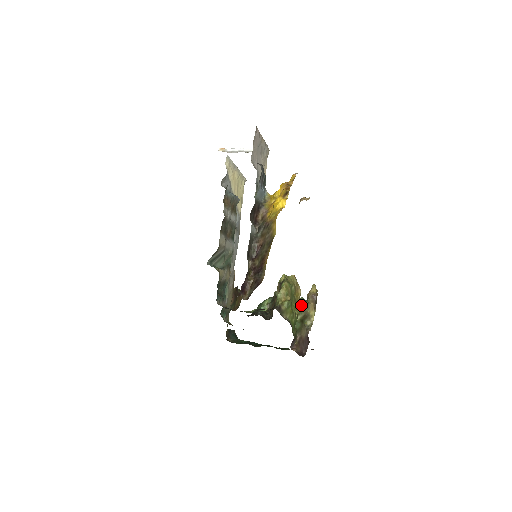
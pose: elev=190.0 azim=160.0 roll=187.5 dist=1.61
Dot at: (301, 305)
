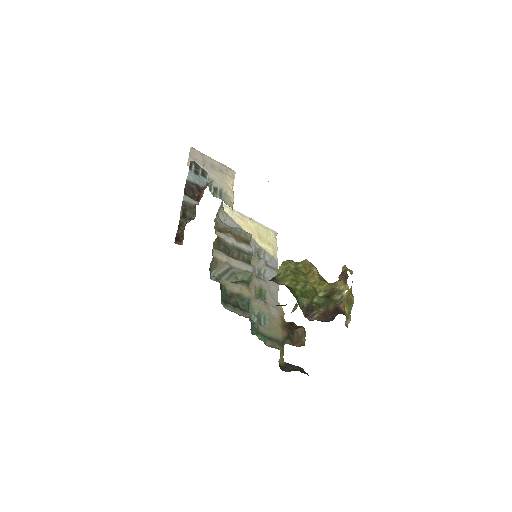
Dot at: (324, 283)
